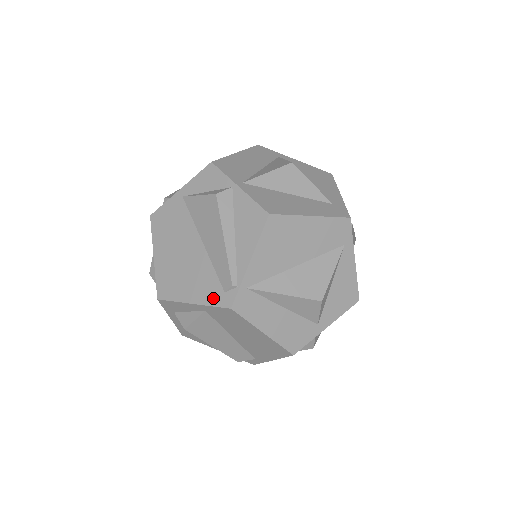
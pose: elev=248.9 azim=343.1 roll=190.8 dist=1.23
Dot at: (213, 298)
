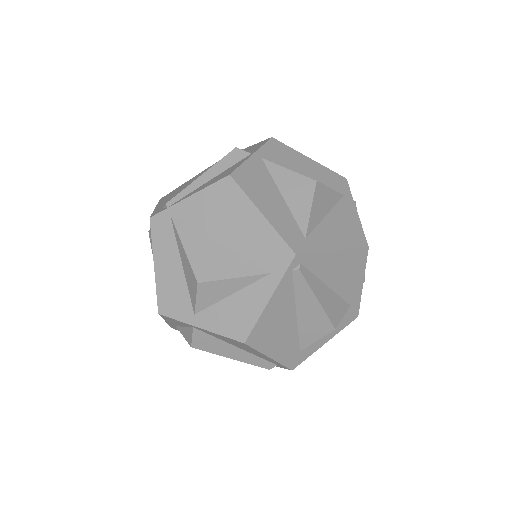
Dot at: (159, 208)
